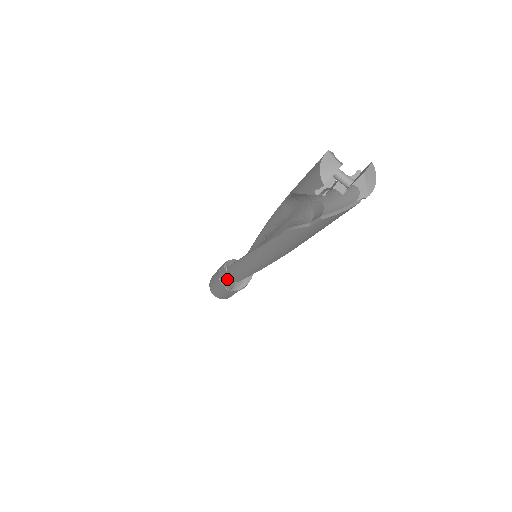
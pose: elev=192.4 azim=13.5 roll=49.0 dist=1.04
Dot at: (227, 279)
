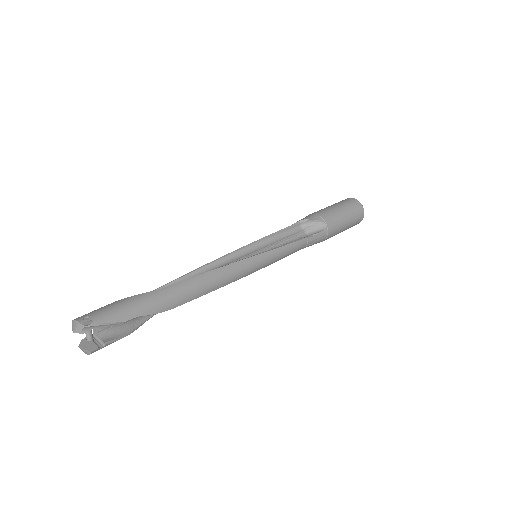
Dot at: occluded
